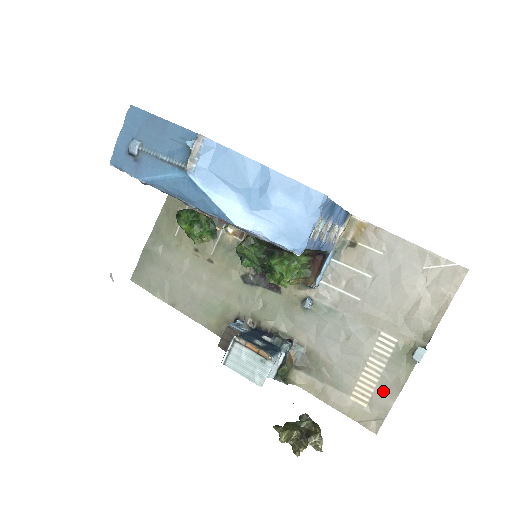
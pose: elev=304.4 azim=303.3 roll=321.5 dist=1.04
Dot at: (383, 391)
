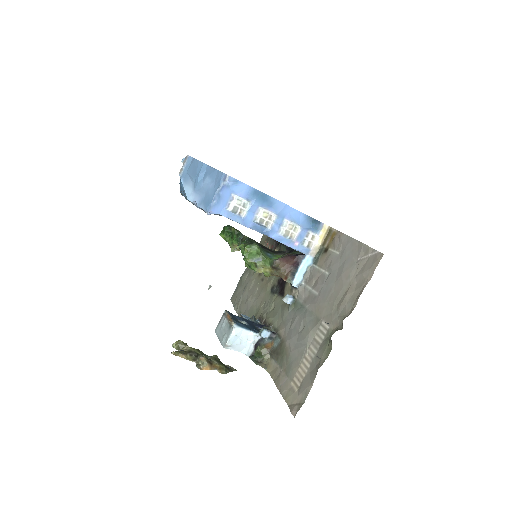
Dot at: (309, 376)
